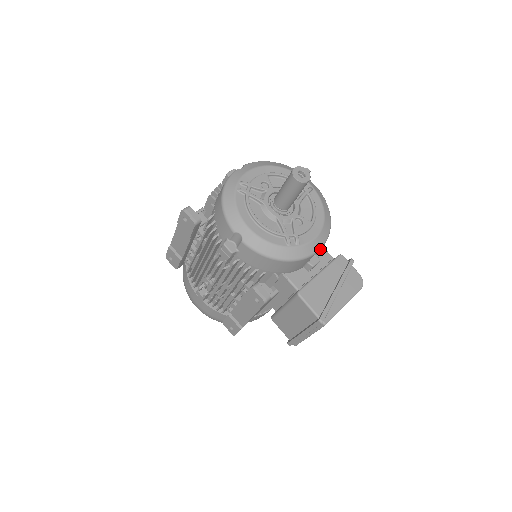
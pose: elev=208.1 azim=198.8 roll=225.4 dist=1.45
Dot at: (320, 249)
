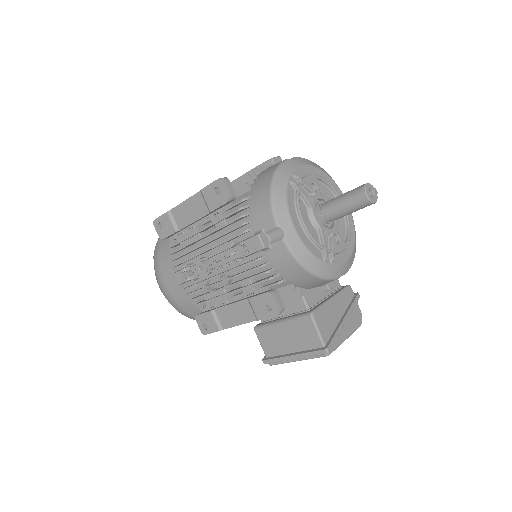
Dot at: (343, 274)
